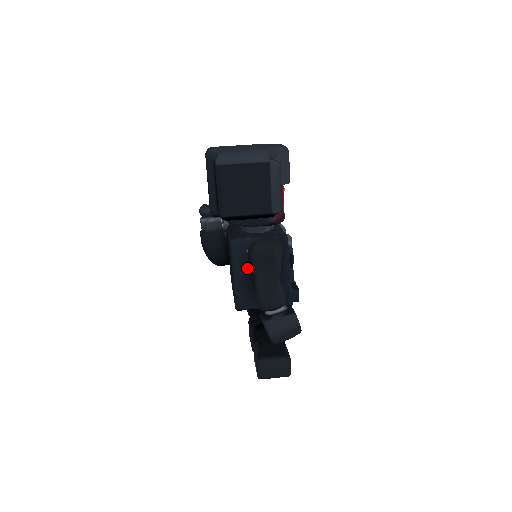
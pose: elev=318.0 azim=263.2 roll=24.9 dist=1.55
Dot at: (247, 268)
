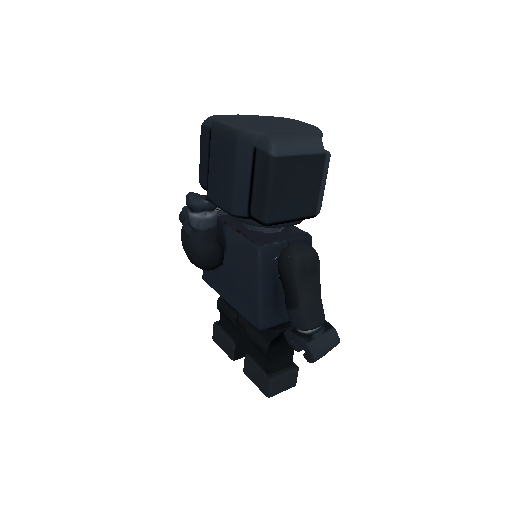
Dot at: (274, 279)
